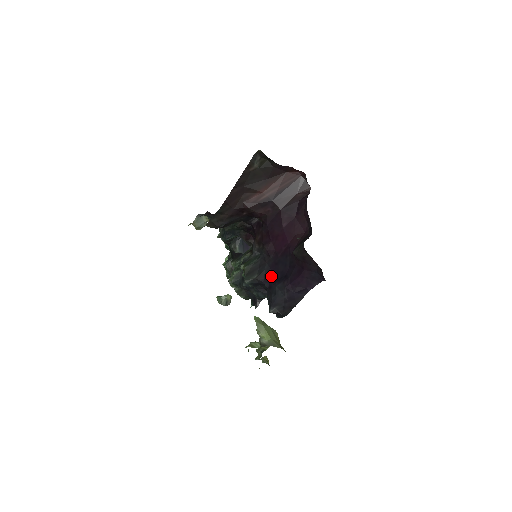
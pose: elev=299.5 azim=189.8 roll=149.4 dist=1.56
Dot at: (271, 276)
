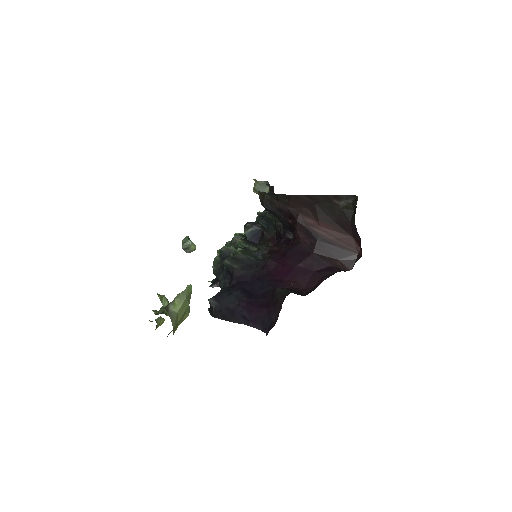
Dot at: (244, 281)
